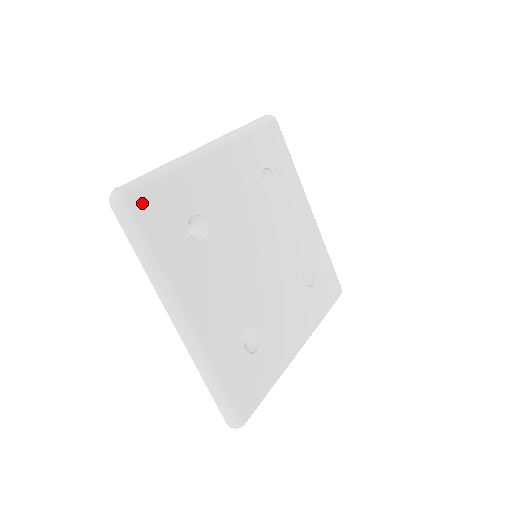
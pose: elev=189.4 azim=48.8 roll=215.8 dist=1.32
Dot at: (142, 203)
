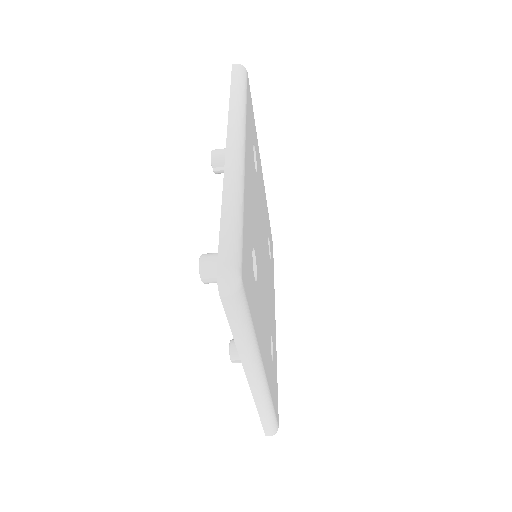
Dot at: (249, 89)
